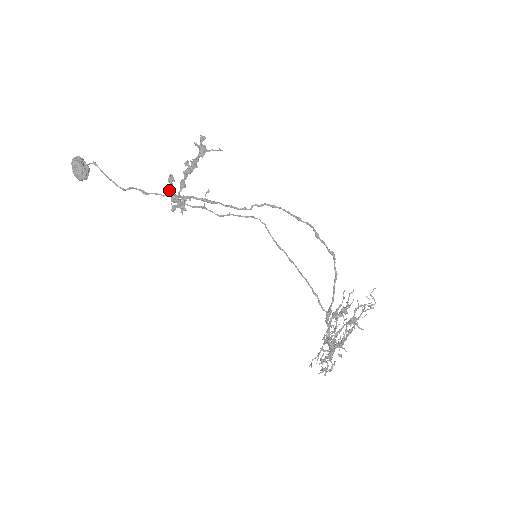
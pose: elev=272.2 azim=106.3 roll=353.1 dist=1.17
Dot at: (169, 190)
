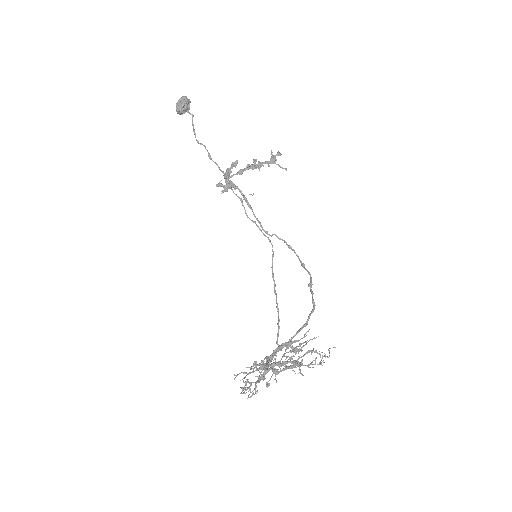
Dot at: (228, 169)
